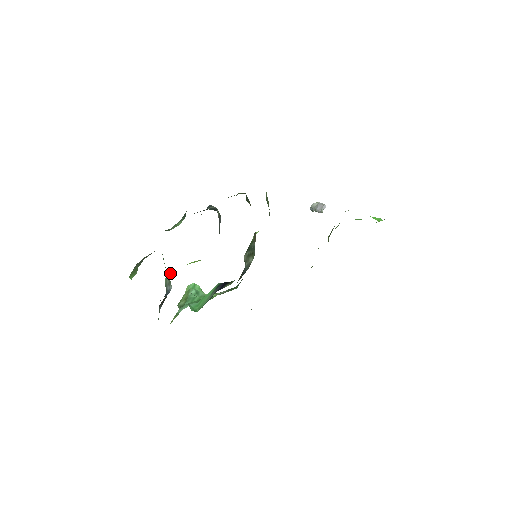
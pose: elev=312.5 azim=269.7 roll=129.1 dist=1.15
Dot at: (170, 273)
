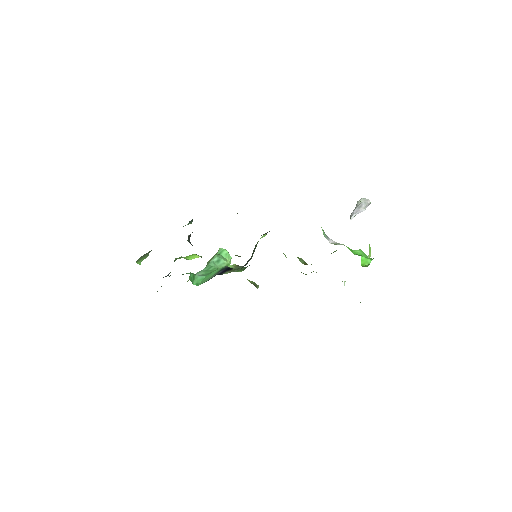
Dot at: (176, 258)
